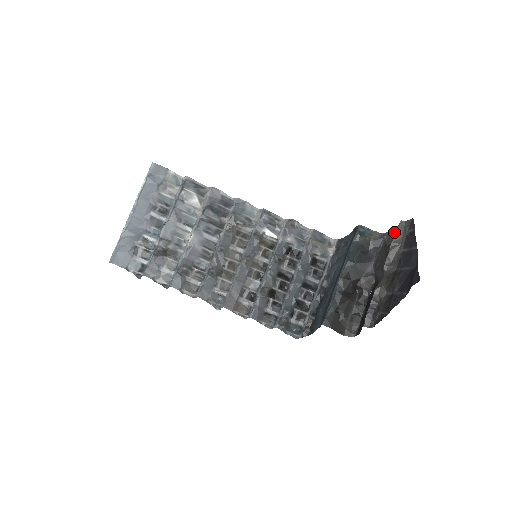
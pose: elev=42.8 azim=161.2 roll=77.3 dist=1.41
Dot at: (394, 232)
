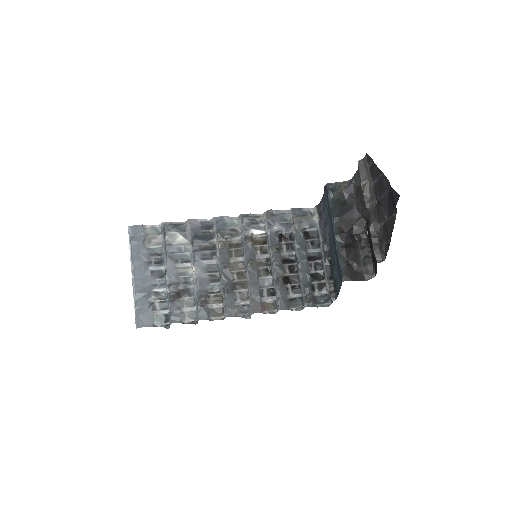
Dot at: (358, 173)
